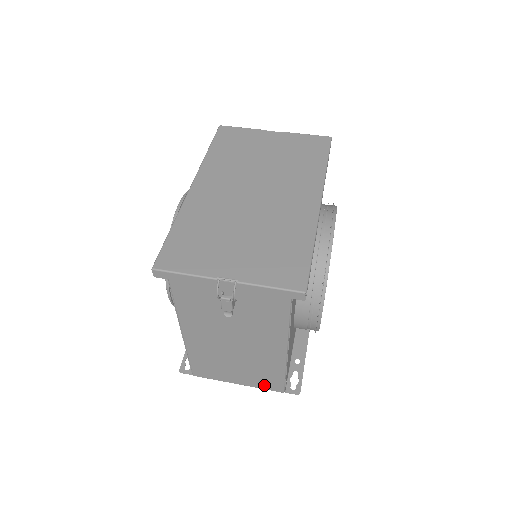
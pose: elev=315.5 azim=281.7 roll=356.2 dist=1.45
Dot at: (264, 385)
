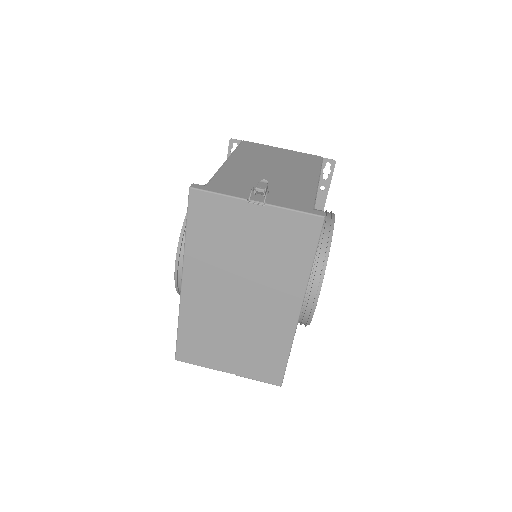
Dot at: occluded
